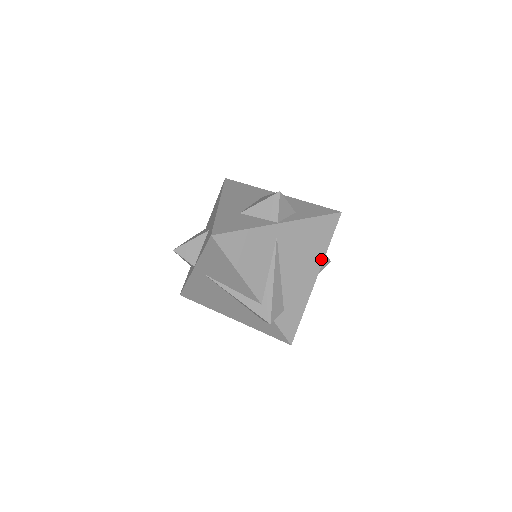
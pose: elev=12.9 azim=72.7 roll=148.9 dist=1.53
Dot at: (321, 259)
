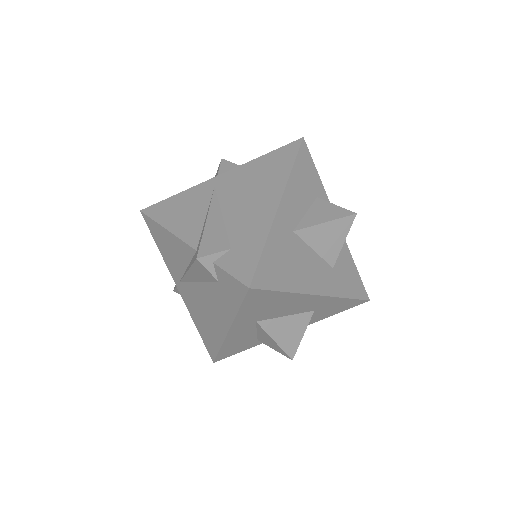
Dot at: (283, 184)
